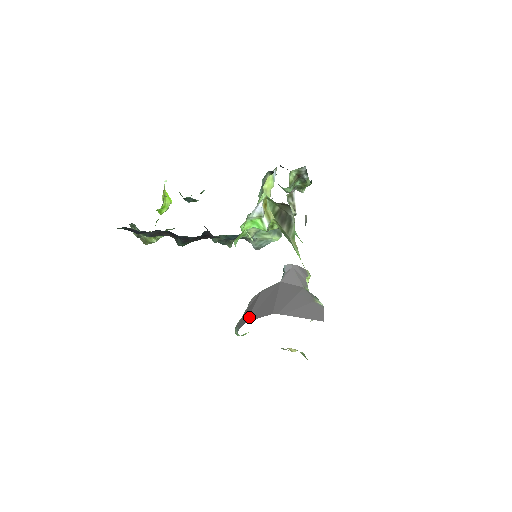
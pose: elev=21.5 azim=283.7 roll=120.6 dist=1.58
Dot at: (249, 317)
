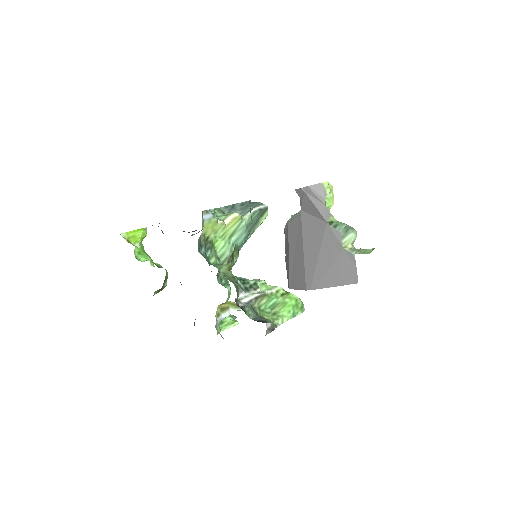
Dot at: (289, 281)
